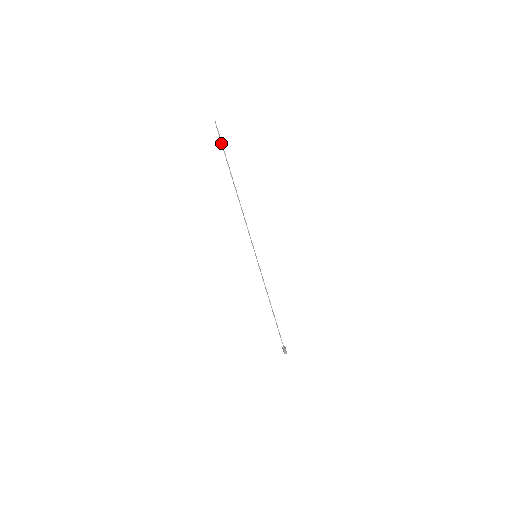
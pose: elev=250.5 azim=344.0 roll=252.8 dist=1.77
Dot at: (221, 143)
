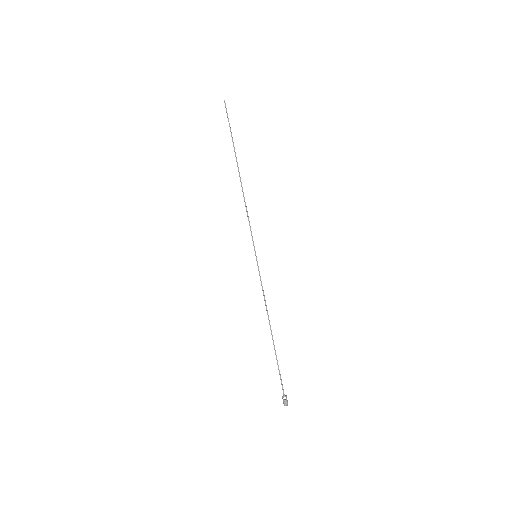
Dot at: occluded
